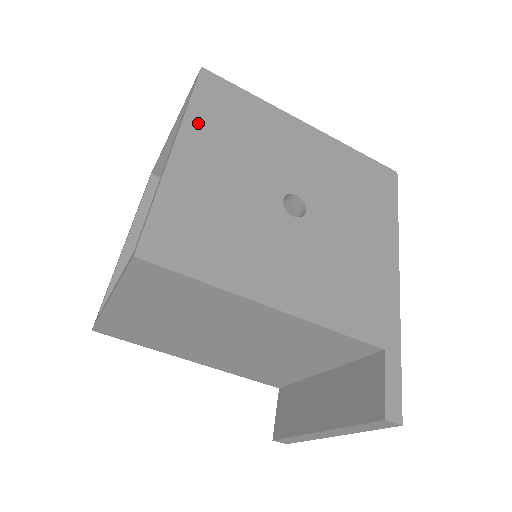
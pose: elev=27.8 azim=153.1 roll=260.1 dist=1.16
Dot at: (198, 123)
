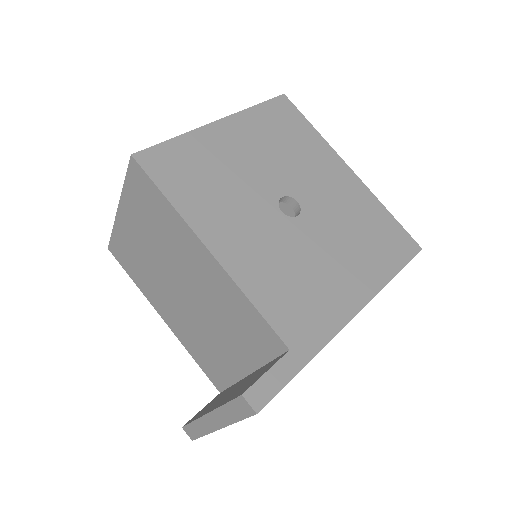
Dot at: (251, 119)
